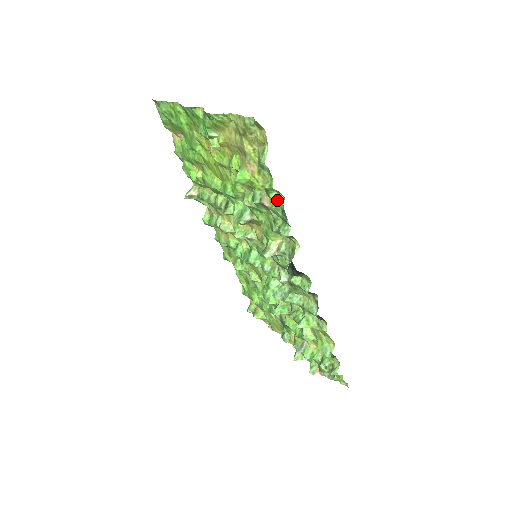
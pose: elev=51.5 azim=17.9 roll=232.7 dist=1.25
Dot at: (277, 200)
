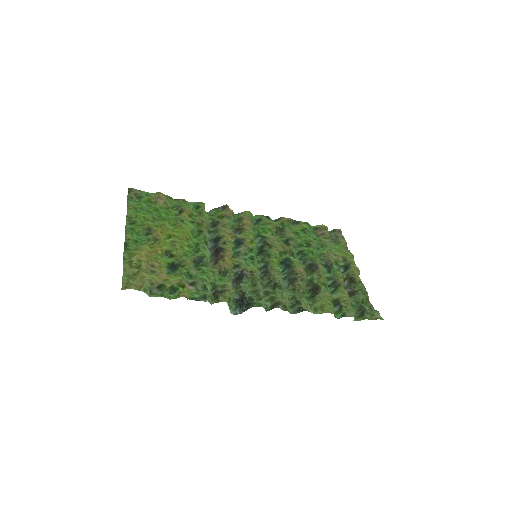
Dot at: (187, 292)
